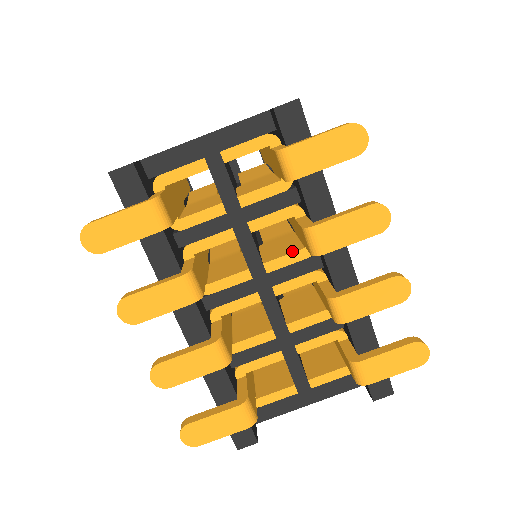
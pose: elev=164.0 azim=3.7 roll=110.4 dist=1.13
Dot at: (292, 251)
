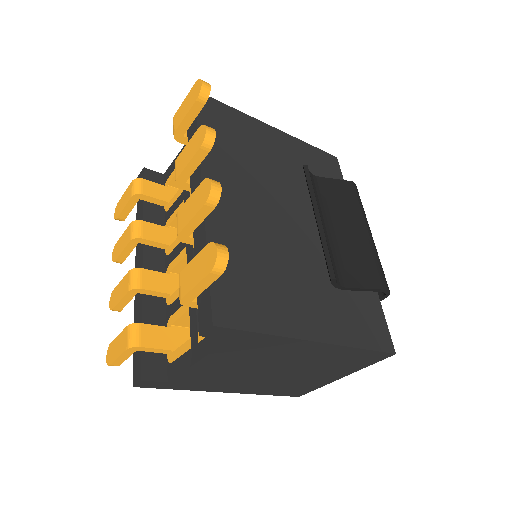
Dot at: occluded
